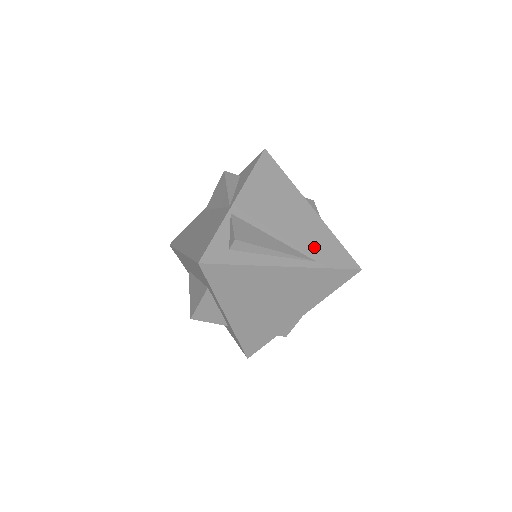
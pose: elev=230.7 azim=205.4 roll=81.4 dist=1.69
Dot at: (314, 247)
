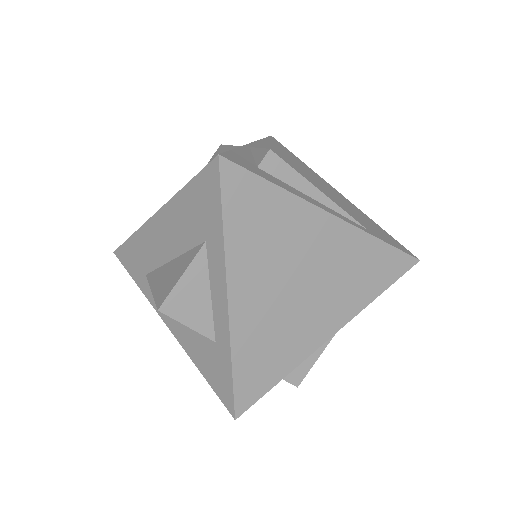
Dot at: (358, 218)
